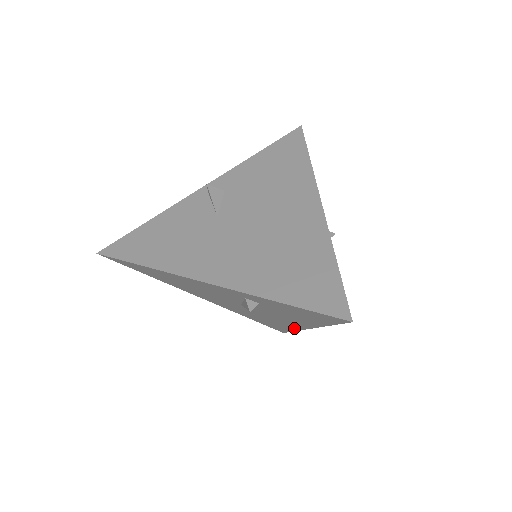
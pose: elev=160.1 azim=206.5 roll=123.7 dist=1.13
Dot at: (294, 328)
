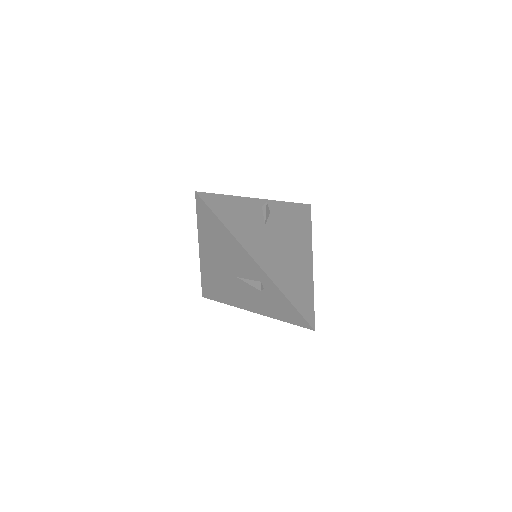
Dot at: (235, 304)
